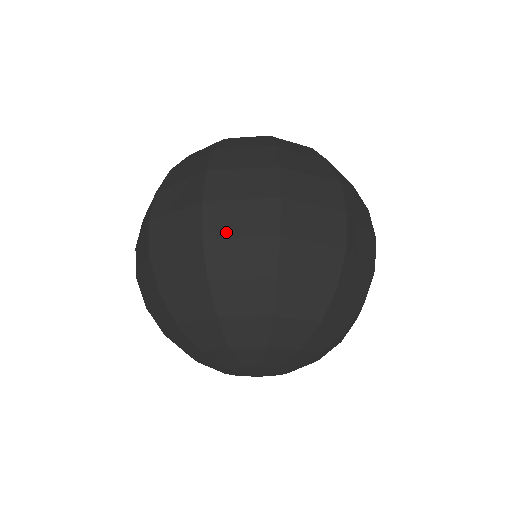
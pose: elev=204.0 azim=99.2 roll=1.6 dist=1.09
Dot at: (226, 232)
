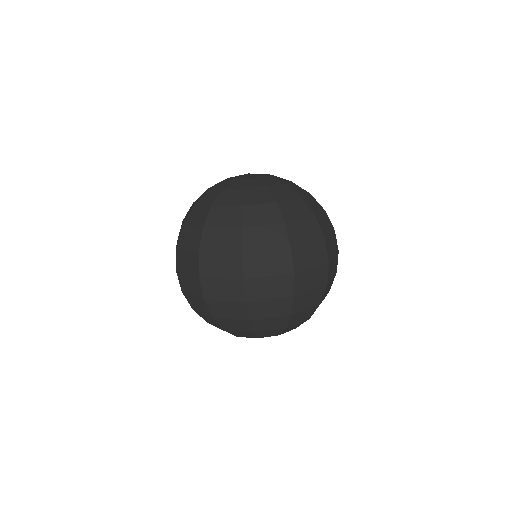
Dot at: (216, 297)
